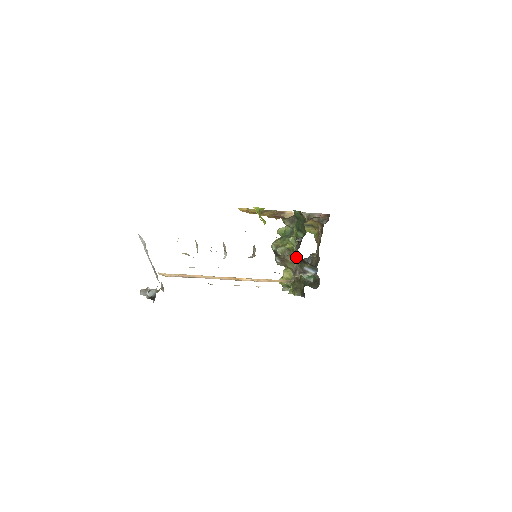
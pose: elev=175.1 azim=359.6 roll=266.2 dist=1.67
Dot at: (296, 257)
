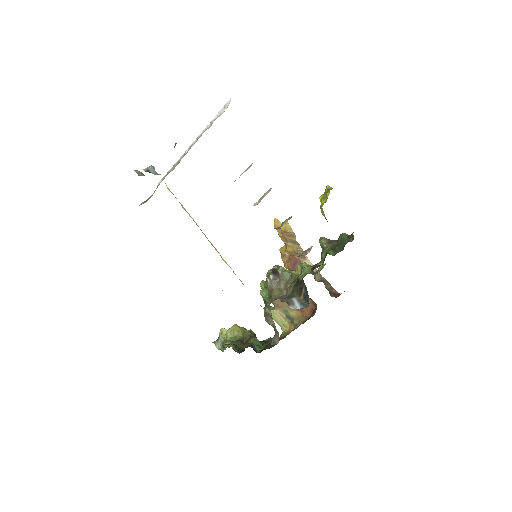
Dot at: (294, 284)
